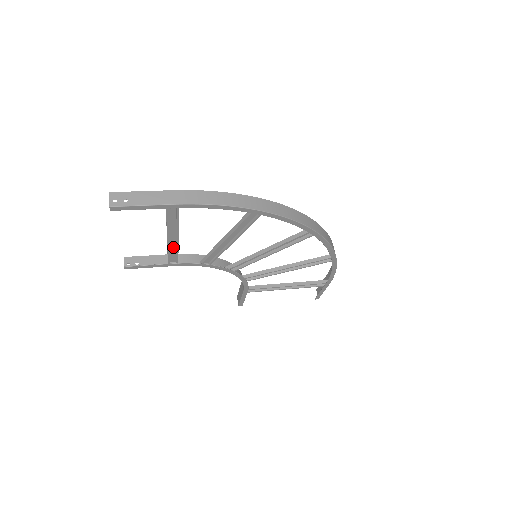
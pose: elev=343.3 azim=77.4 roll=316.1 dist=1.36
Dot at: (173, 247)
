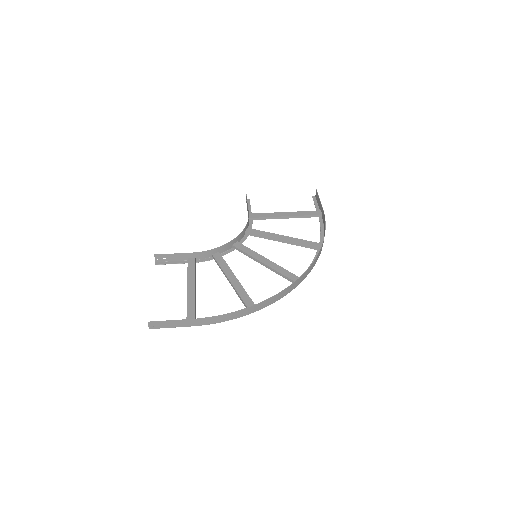
Dot at: (192, 274)
